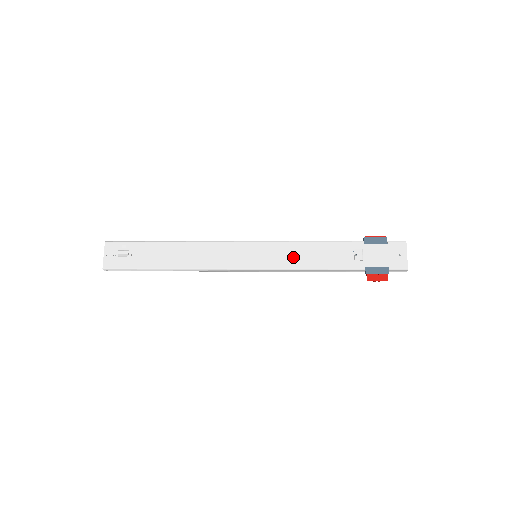
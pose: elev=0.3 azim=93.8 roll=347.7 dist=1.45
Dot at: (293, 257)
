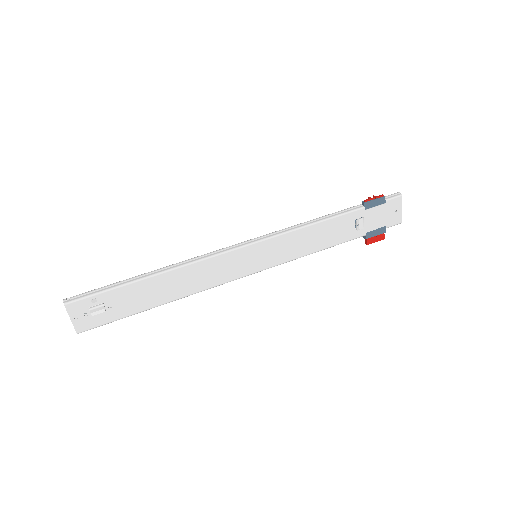
Dot at: (297, 247)
